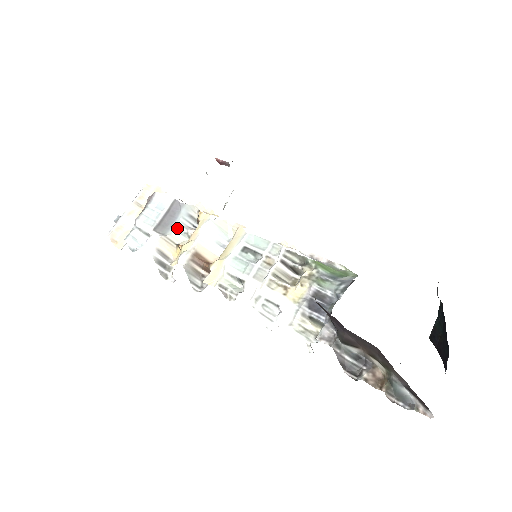
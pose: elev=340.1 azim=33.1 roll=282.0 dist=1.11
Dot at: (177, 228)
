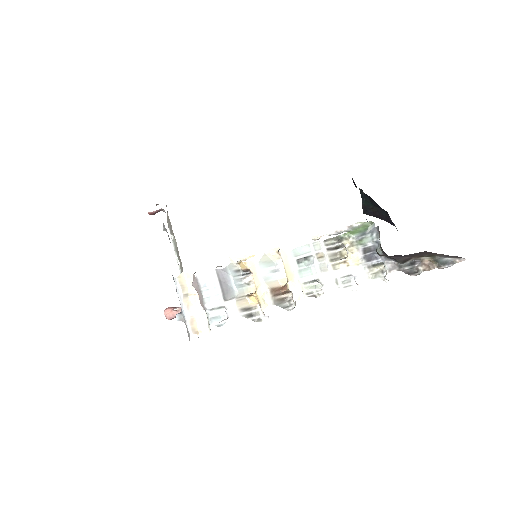
Dot at: (237, 286)
